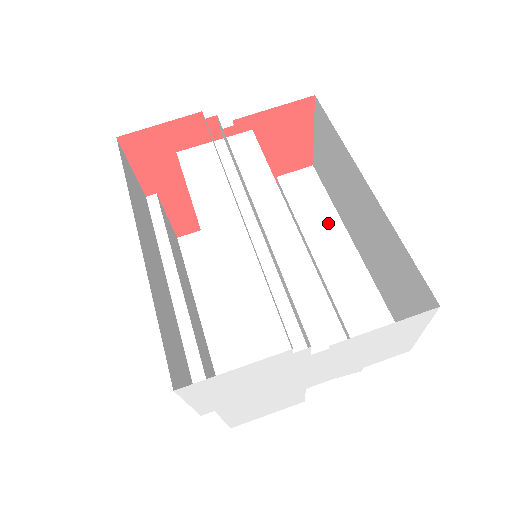
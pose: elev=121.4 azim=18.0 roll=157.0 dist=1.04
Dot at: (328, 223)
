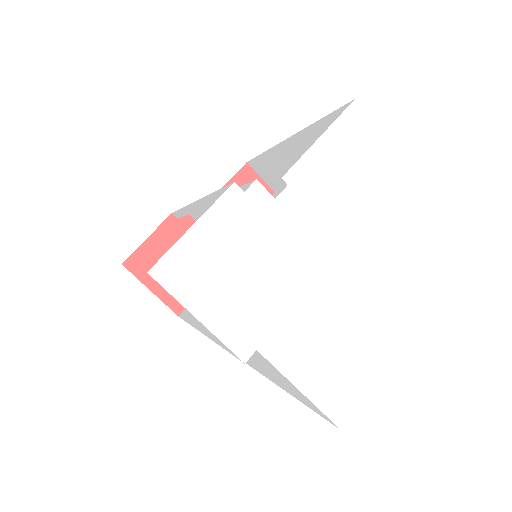
Dot at: occluded
